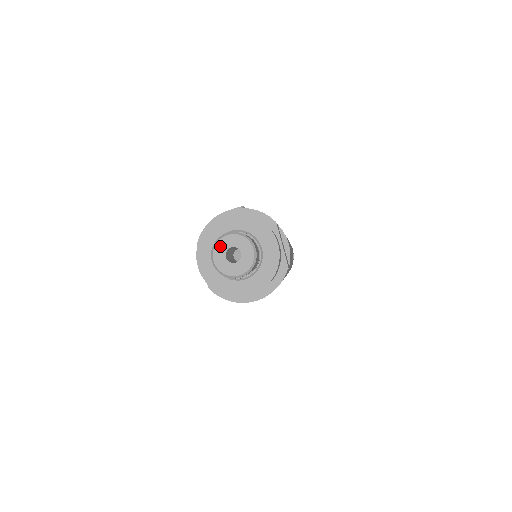
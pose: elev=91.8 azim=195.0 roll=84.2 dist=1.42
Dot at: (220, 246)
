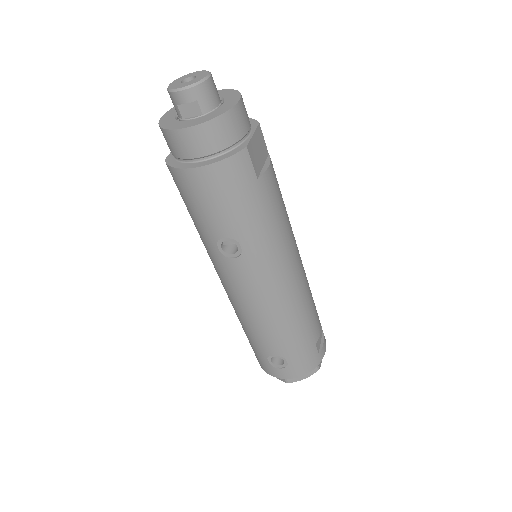
Dot at: (183, 77)
